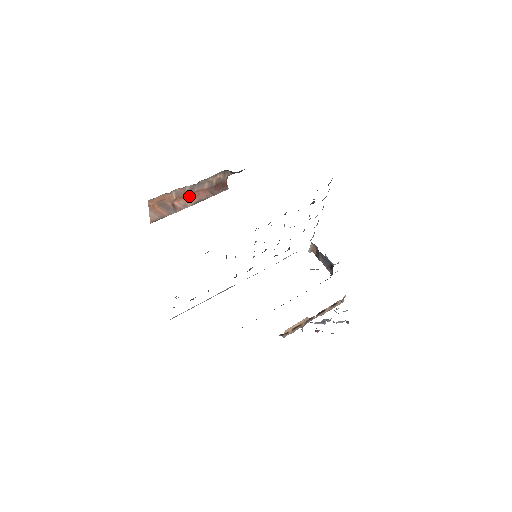
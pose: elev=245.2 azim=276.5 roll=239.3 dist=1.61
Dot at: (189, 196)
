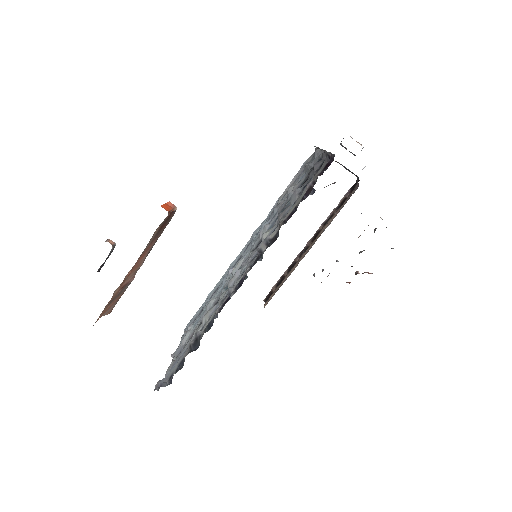
Dot at: (134, 266)
